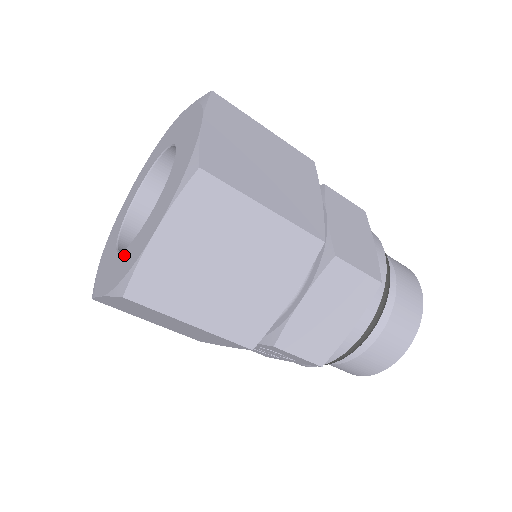
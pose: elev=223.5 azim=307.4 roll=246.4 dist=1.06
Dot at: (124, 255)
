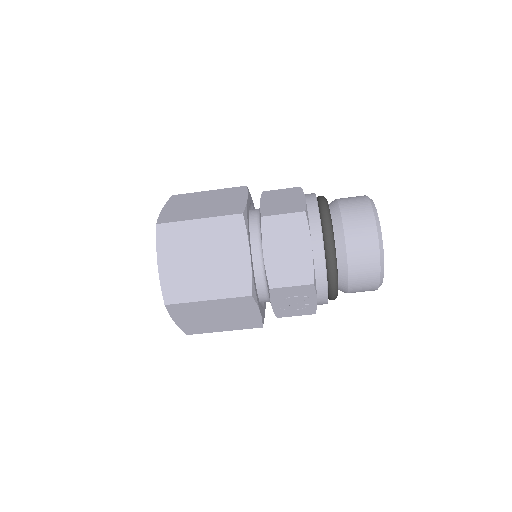
Dot at: occluded
